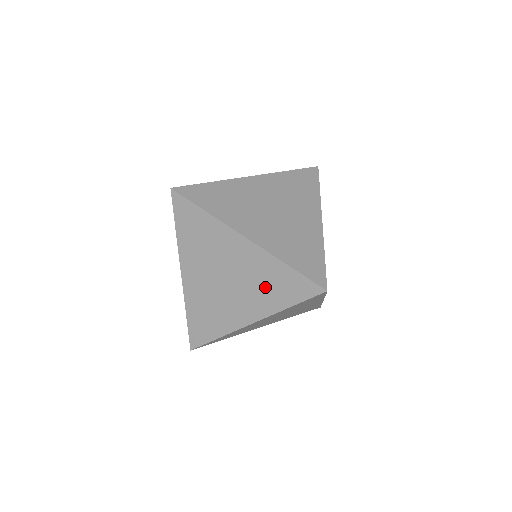
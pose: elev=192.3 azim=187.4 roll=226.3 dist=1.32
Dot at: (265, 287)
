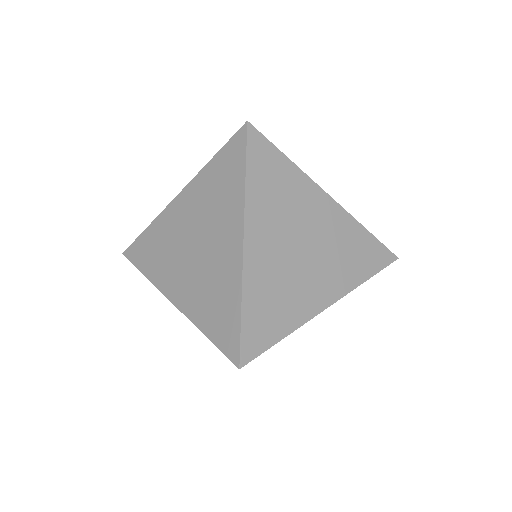
Dot at: (346, 256)
